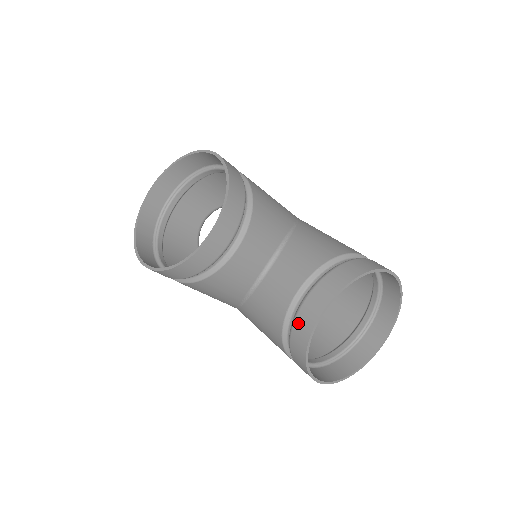
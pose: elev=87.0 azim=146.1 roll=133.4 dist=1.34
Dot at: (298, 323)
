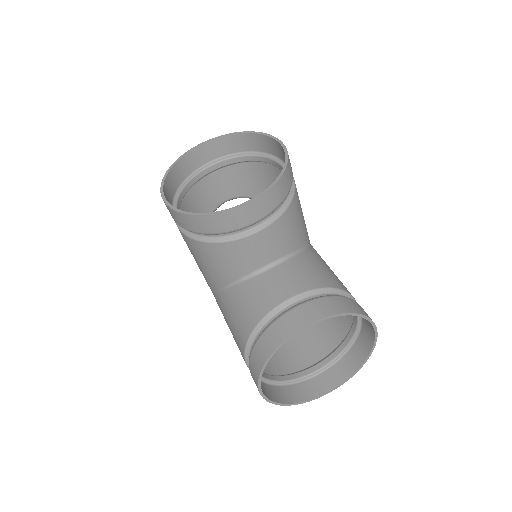
Dot at: (276, 326)
